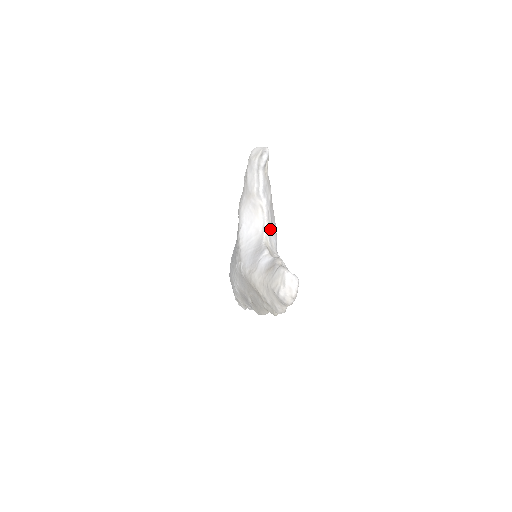
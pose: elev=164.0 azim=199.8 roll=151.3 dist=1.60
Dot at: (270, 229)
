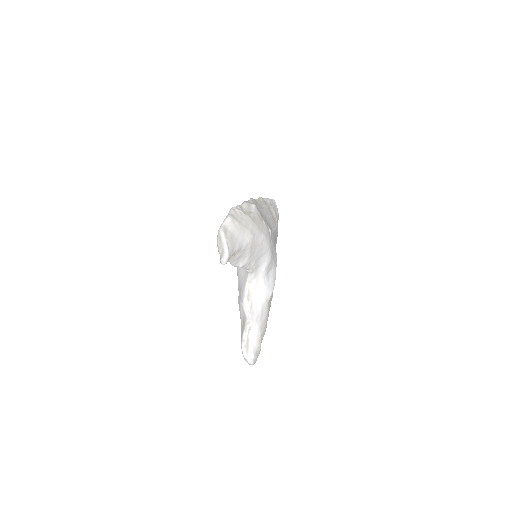
Dot at: (255, 269)
